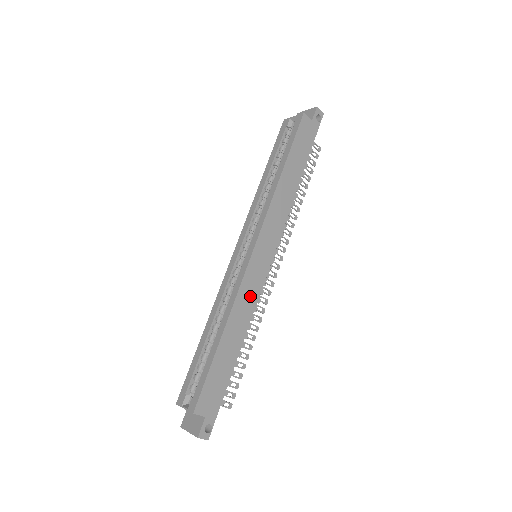
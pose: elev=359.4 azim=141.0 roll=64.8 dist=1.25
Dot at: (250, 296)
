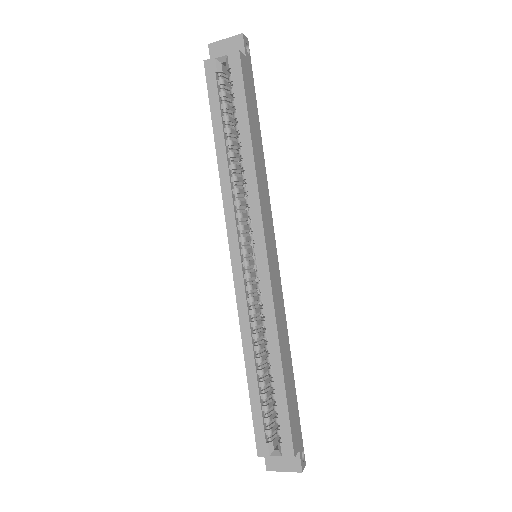
Dot at: (280, 307)
